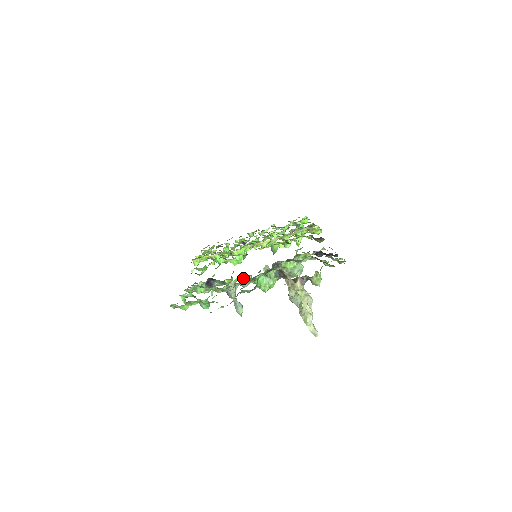
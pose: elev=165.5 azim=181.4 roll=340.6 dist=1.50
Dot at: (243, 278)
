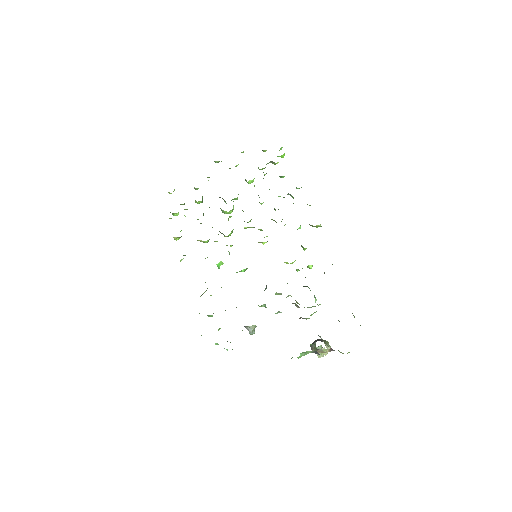
Dot at: occluded
